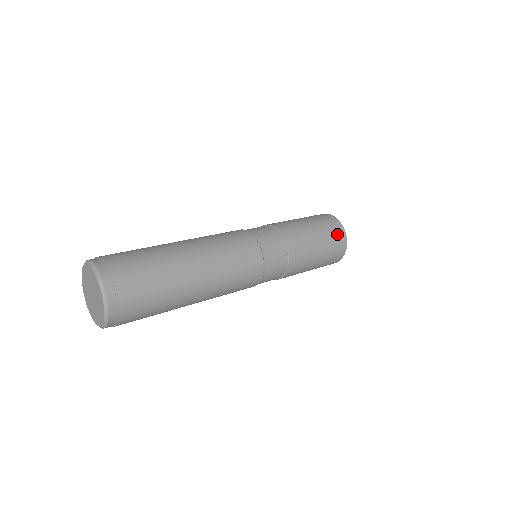
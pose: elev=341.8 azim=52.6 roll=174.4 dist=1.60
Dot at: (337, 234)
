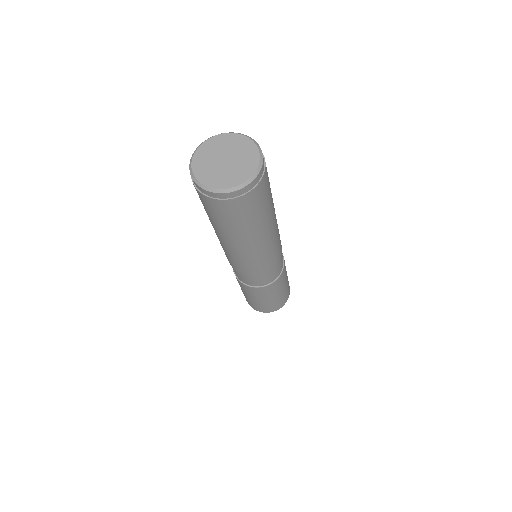
Dot at: occluded
